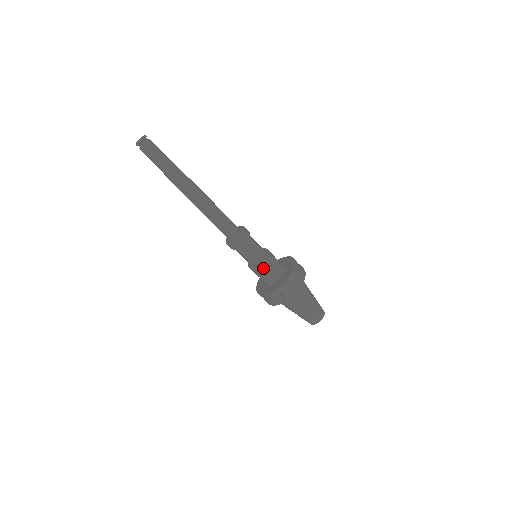
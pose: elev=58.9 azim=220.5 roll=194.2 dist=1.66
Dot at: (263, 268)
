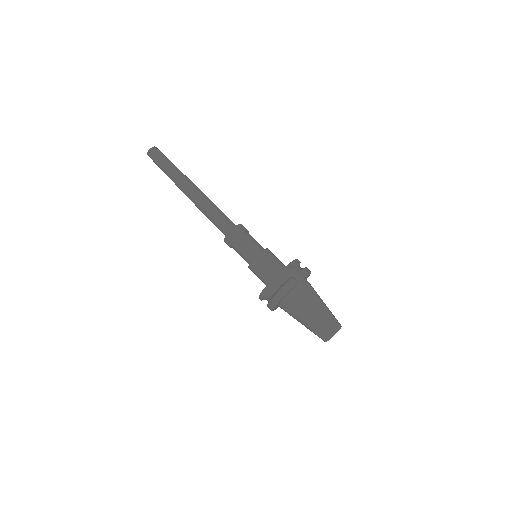
Dot at: (266, 256)
